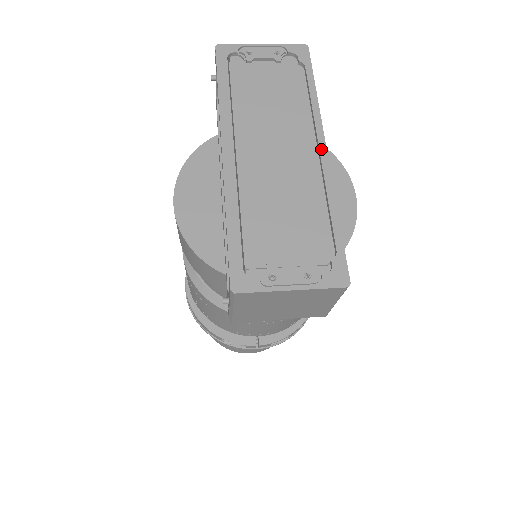
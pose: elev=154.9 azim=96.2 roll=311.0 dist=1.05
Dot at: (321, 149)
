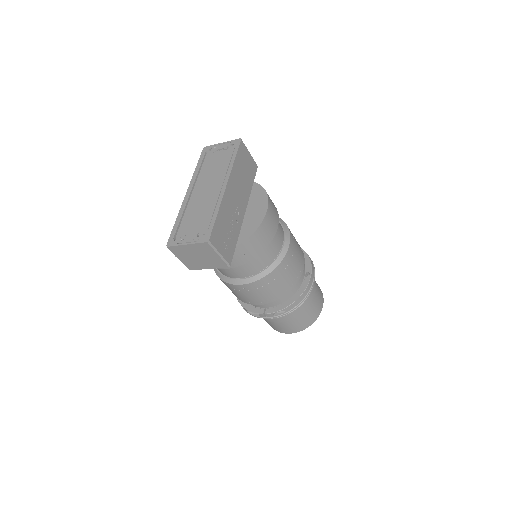
Dot at: (224, 186)
